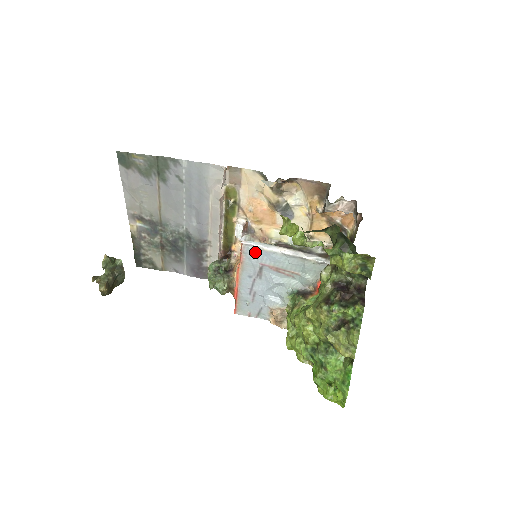
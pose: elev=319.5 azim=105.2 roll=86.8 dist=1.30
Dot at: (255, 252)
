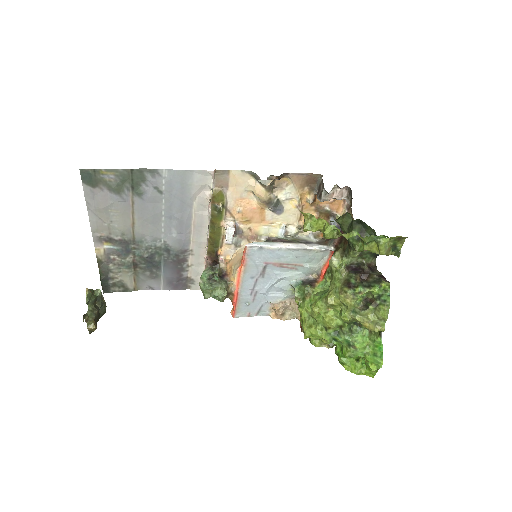
Dot at: (259, 252)
